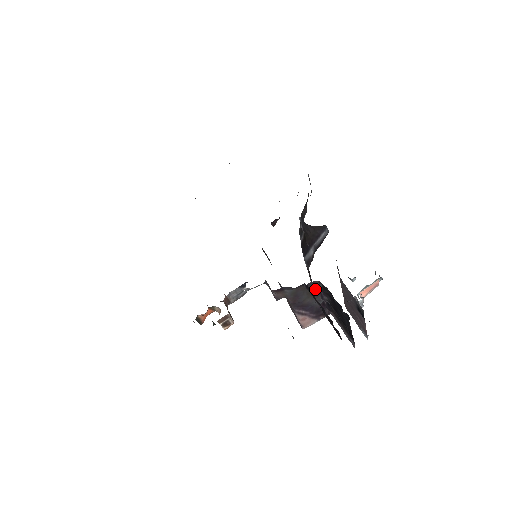
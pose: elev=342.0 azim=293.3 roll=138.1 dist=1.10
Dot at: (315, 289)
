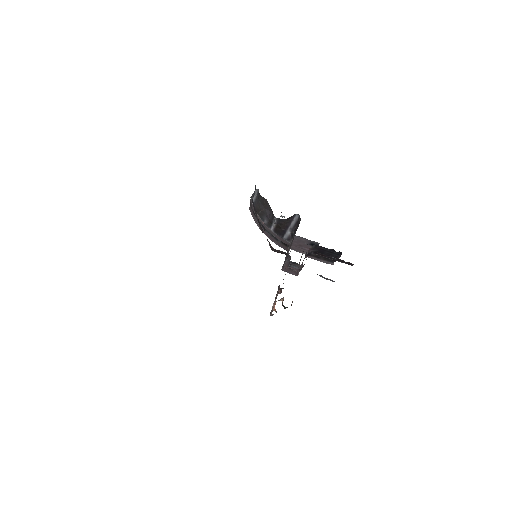
Dot at: occluded
